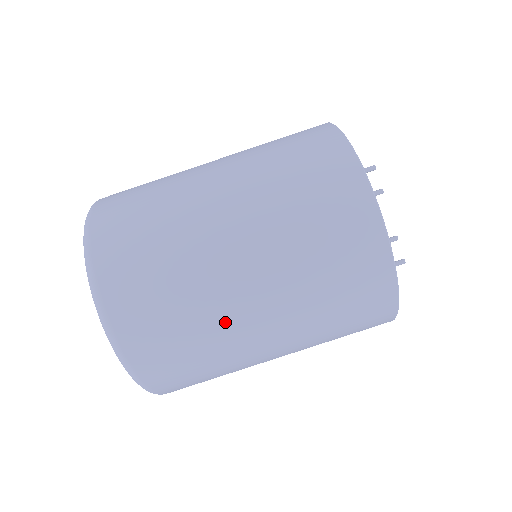
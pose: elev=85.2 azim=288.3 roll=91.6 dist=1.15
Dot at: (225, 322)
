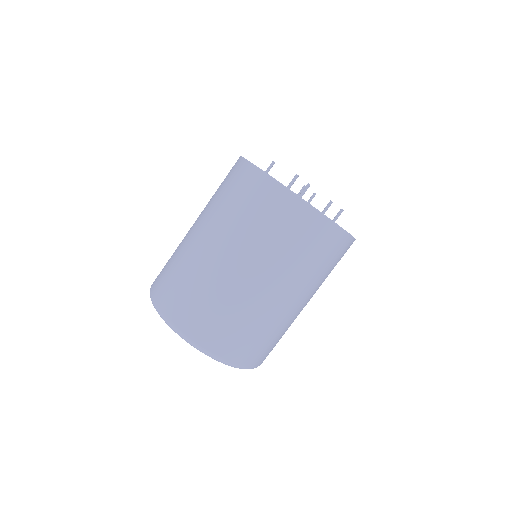
Dot at: (283, 318)
